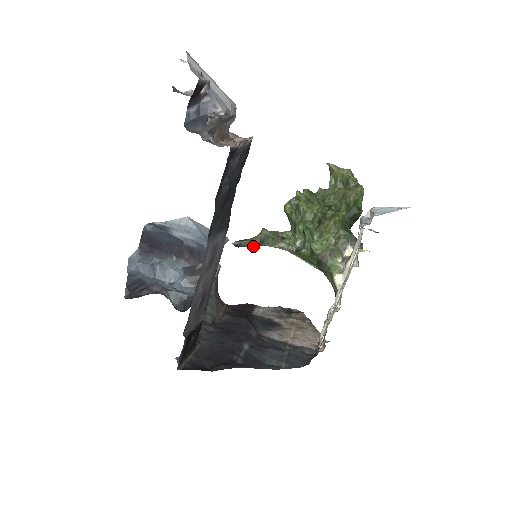
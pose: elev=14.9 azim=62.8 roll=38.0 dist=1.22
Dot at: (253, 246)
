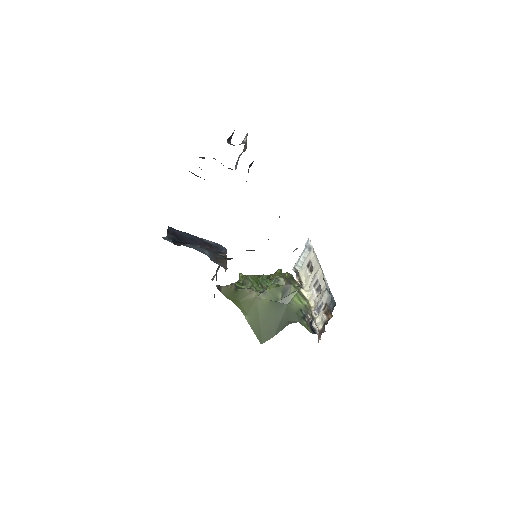
Dot at: (227, 296)
